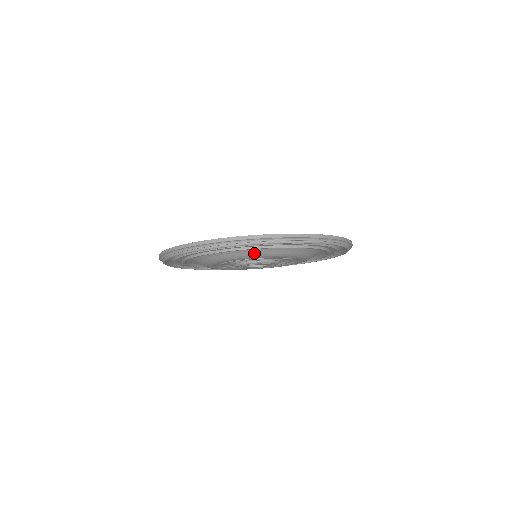
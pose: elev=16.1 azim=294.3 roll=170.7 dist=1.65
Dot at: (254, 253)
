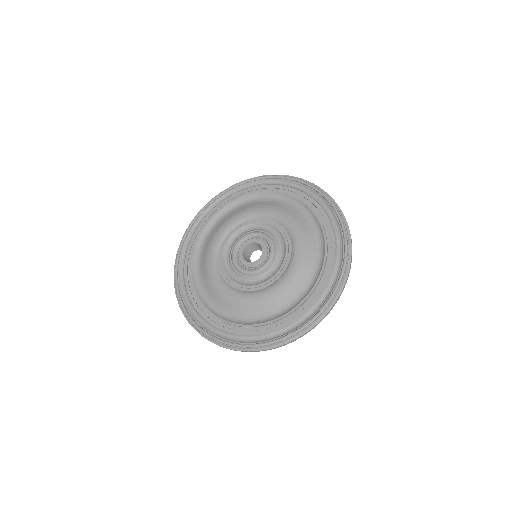
Dot at: (253, 206)
